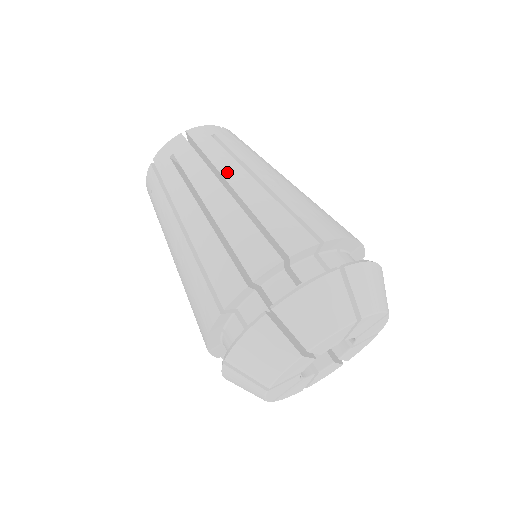
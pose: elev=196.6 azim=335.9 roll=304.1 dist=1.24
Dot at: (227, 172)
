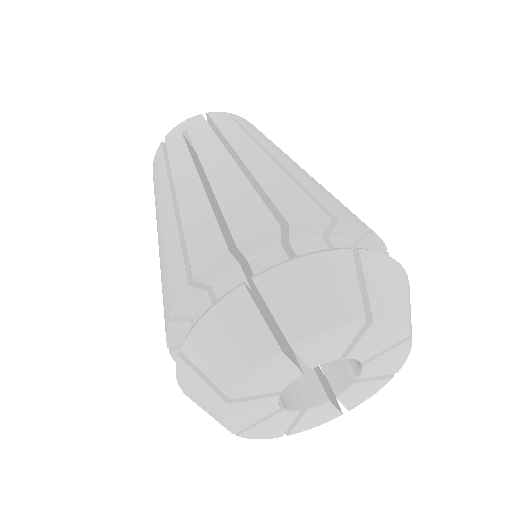
Dot at: (239, 146)
